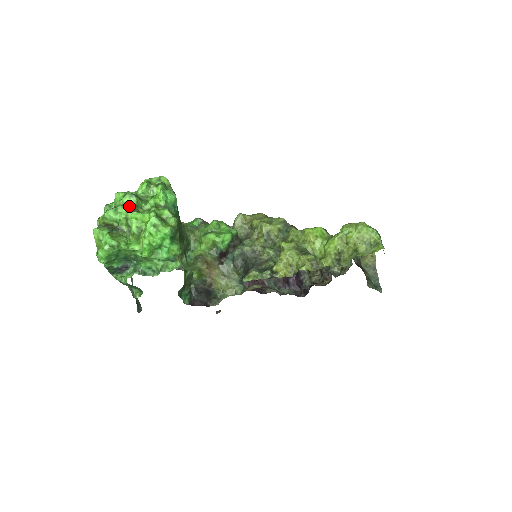
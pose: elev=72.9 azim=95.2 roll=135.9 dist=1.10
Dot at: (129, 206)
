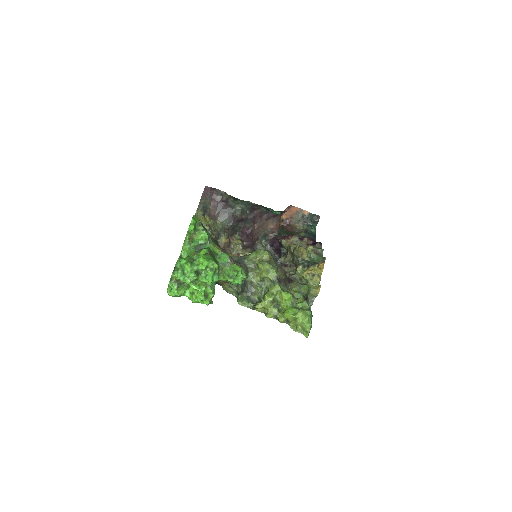
Dot at: (192, 280)
